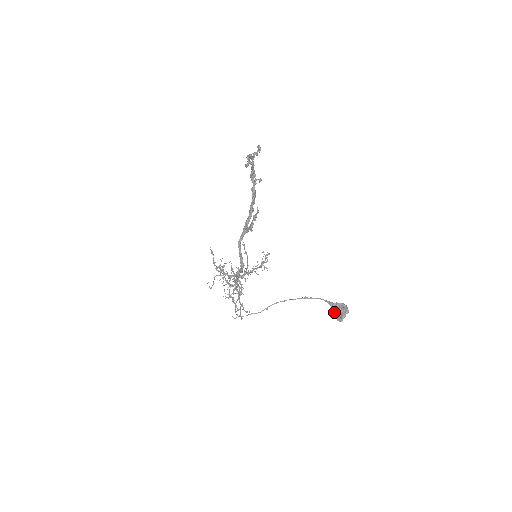
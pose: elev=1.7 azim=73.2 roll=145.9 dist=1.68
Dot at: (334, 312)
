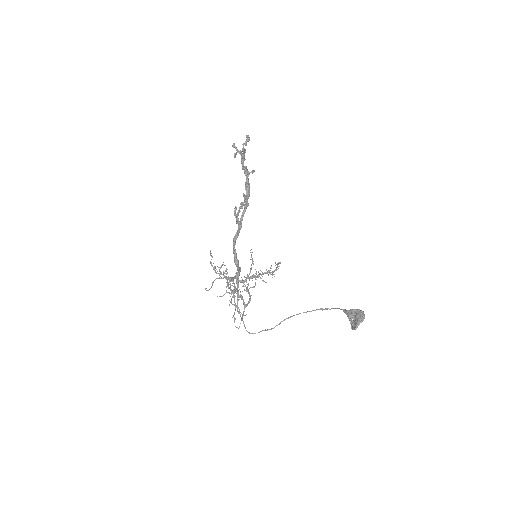
Dot at: (349, 320)
